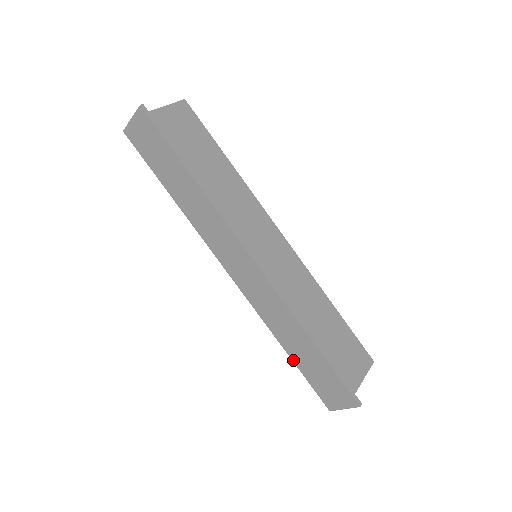
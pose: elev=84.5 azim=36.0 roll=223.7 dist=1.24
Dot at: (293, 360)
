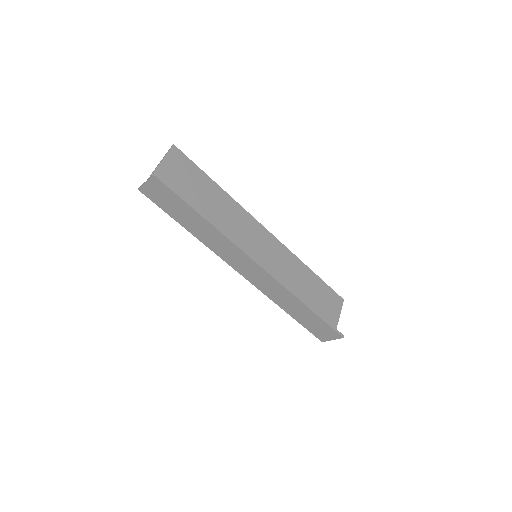
Dot at: (293, 318)
